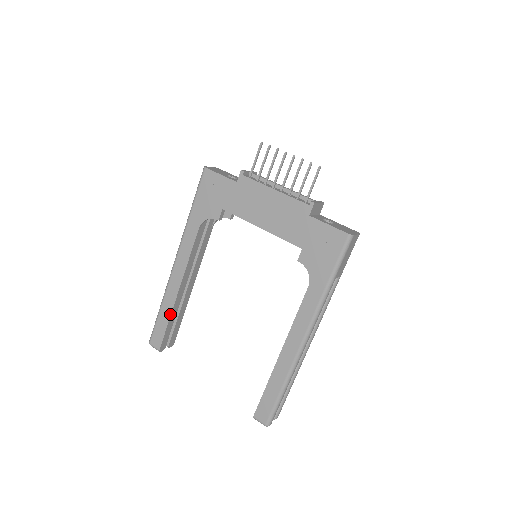
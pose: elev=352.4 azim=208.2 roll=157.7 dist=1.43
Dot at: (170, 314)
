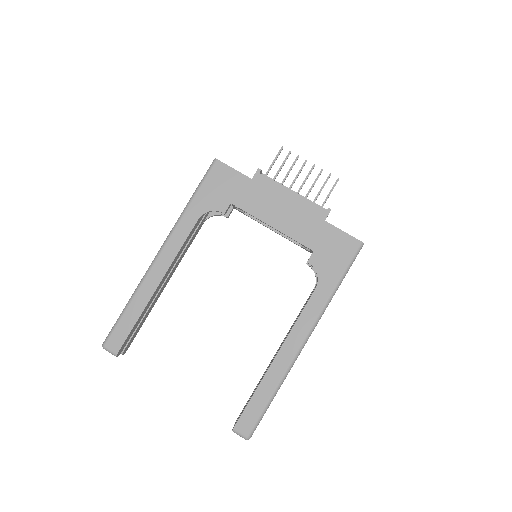
Dot at: (142, 311)
